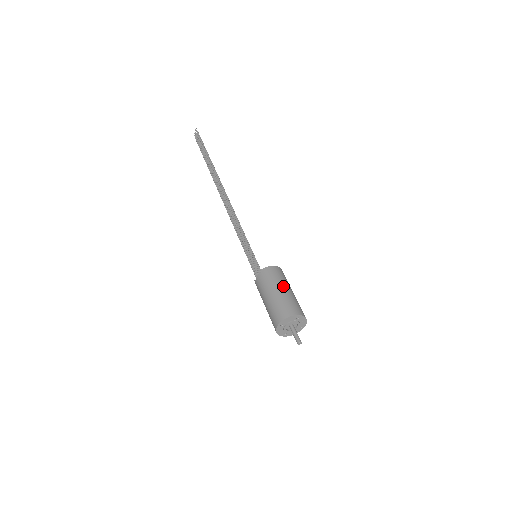
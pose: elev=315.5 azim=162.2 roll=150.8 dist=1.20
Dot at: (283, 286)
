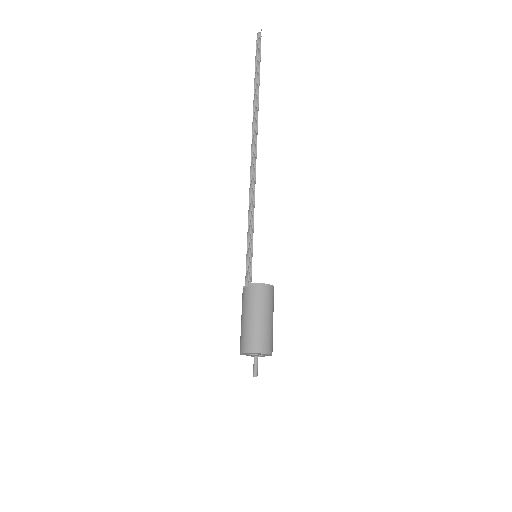
Dot at: (263, 313)
